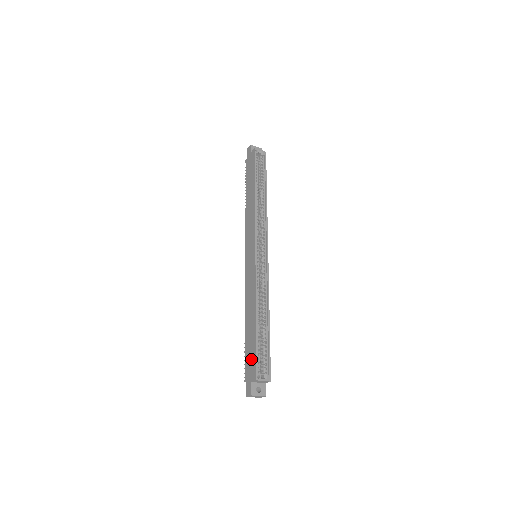
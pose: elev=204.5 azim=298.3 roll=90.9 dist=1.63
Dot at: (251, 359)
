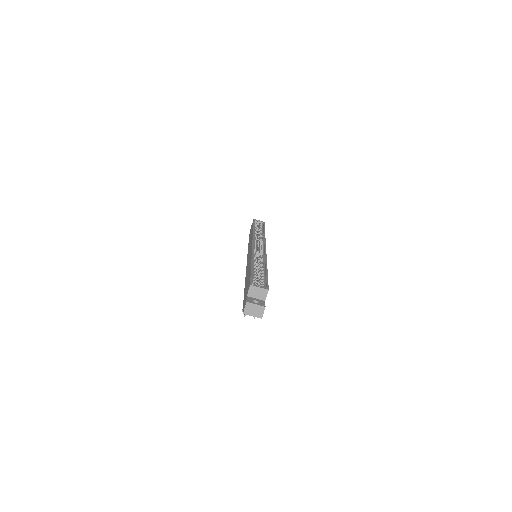
Dot at: (247, 286)
